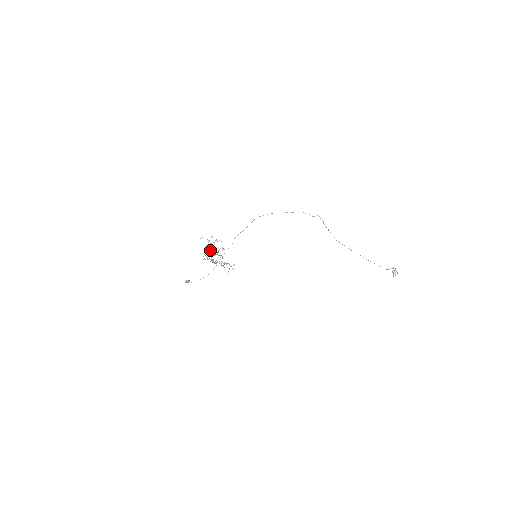
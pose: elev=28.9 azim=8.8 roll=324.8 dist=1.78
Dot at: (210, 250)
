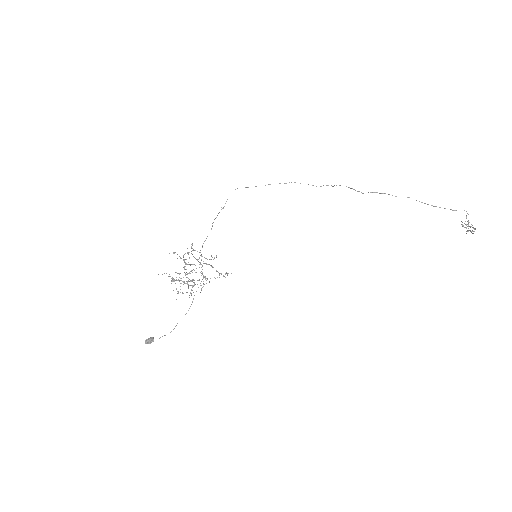
Dot at: occluded
